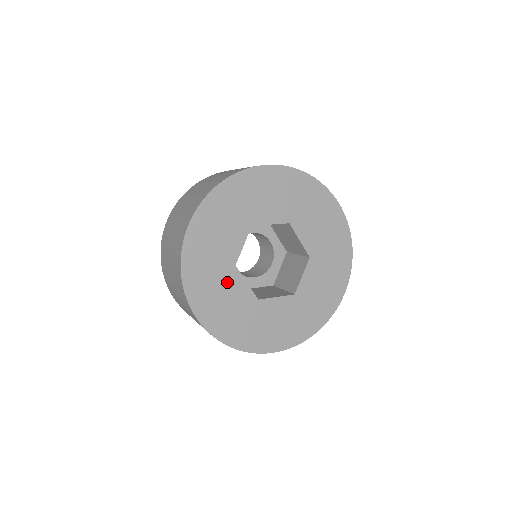
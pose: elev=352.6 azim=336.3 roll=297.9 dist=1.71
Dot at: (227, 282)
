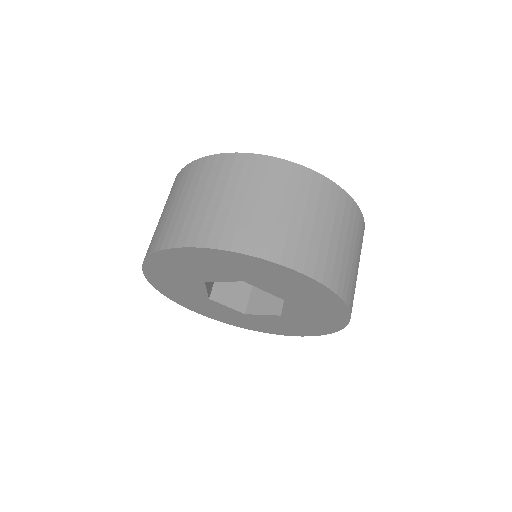
Dot at: (188, 281)
